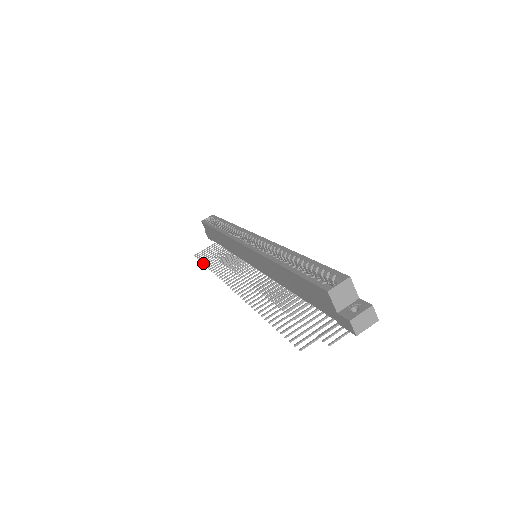
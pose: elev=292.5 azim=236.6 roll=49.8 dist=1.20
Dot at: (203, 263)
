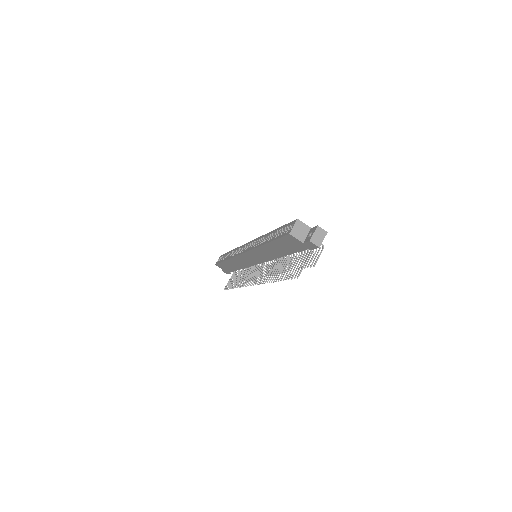
Dot at: (231, 288)
